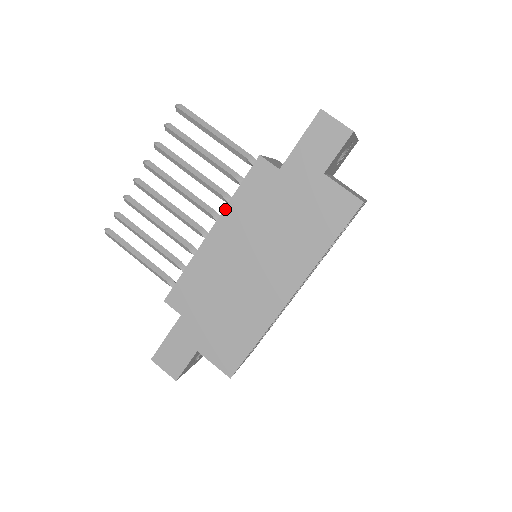
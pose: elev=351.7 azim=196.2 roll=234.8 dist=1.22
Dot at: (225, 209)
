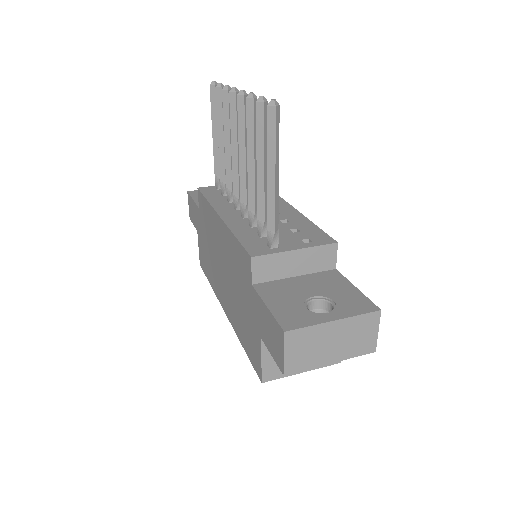
Dot at: (228, 228)
